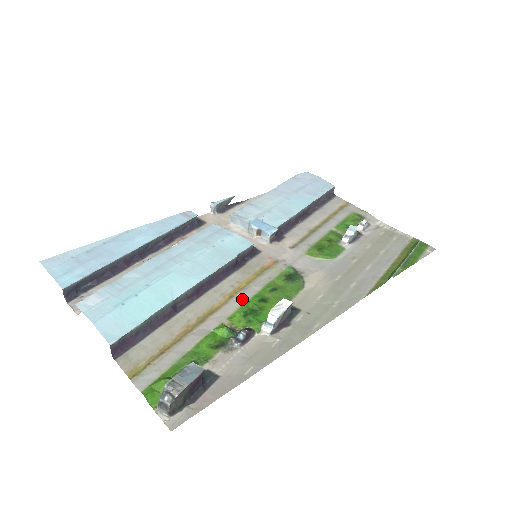
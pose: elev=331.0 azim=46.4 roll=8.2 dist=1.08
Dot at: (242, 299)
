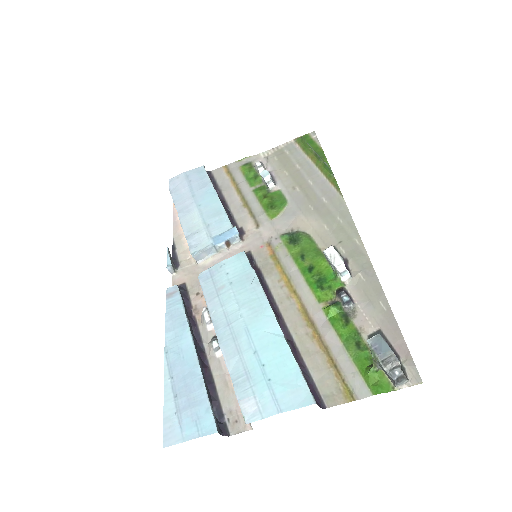
Dot at: (302, 284)
